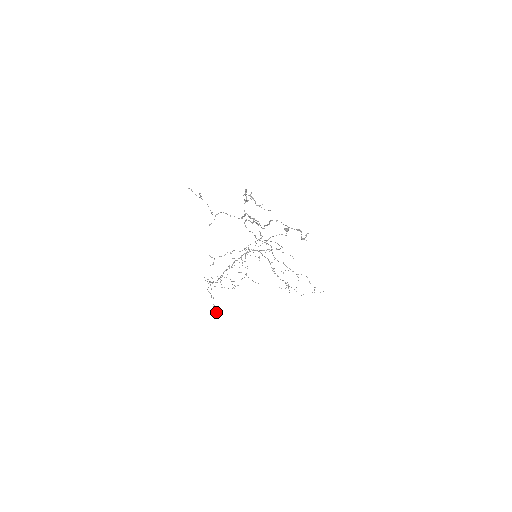
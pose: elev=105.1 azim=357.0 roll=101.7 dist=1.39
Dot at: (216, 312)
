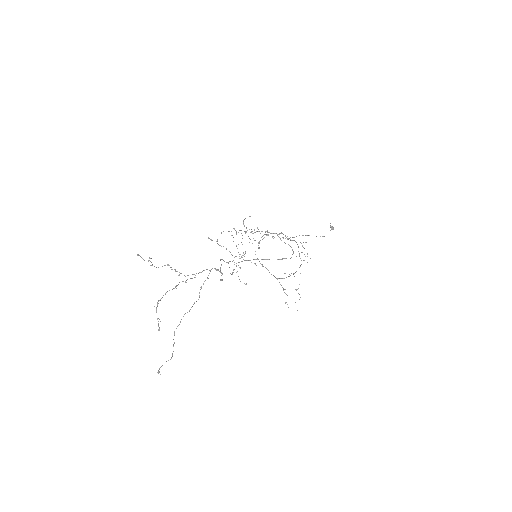
Dot at: occluded
